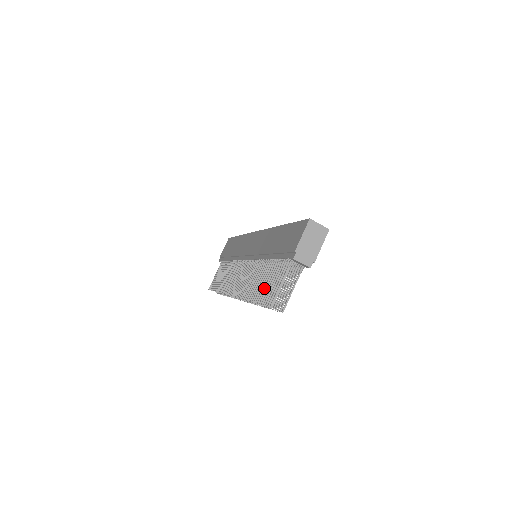
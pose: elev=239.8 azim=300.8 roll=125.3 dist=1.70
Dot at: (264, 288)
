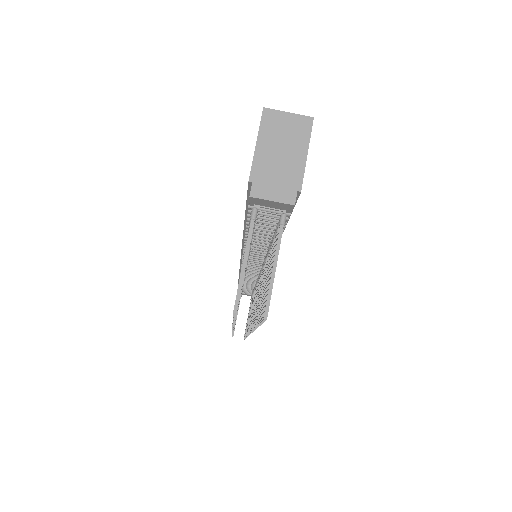
Dot at: occluded
